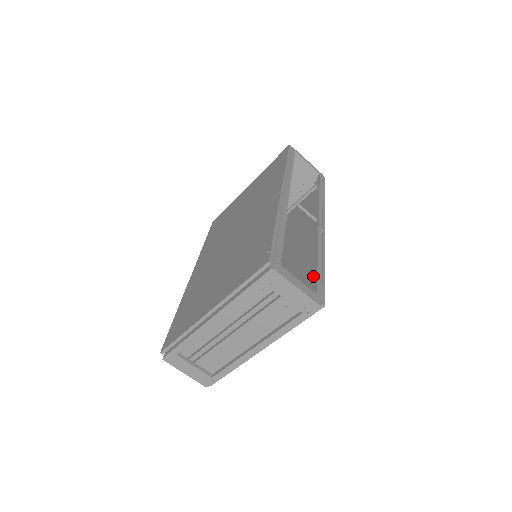
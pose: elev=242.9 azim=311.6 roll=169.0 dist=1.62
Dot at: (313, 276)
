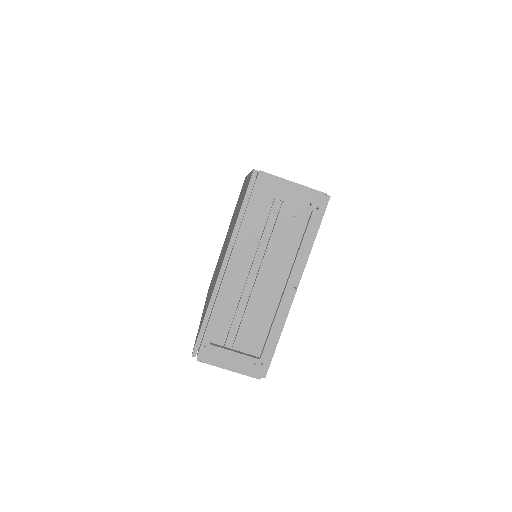
Dot at: occluded
